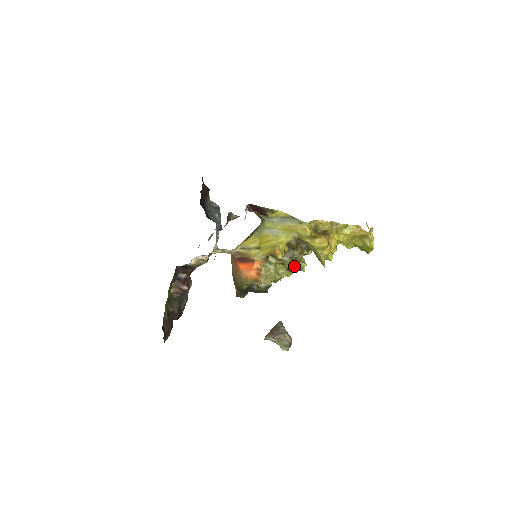
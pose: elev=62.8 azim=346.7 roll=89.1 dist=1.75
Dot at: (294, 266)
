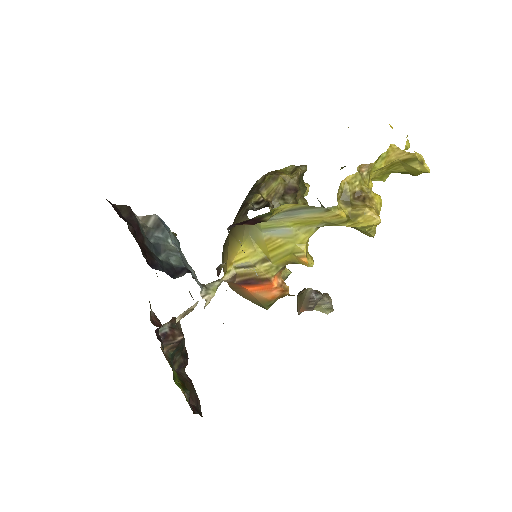
Dot at: occluded
